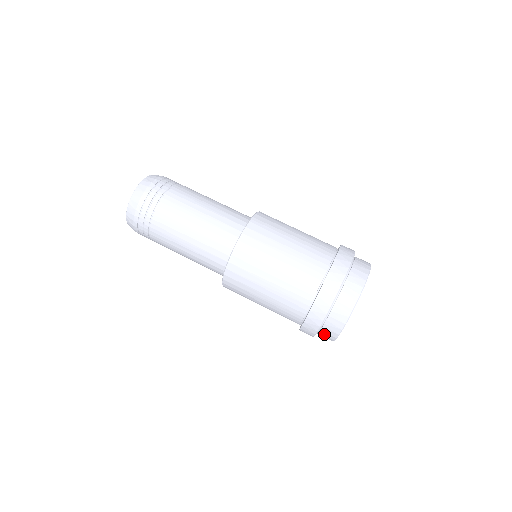
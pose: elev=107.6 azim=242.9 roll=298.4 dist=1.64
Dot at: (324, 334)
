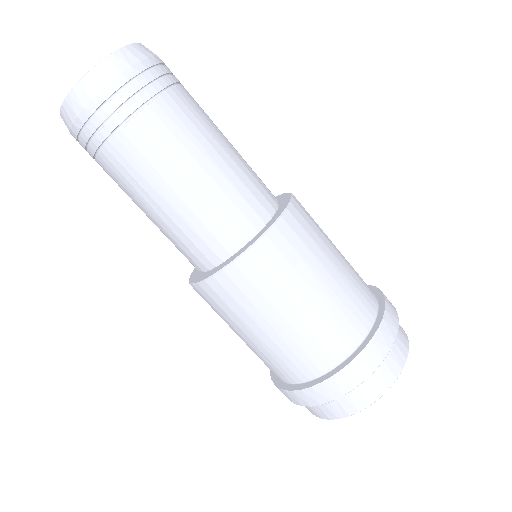
Dot at: occluded
